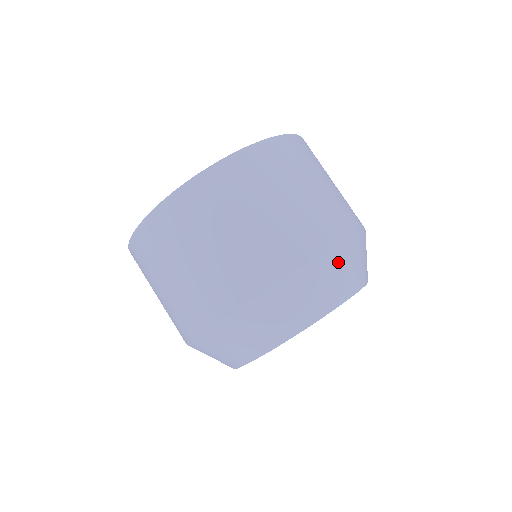
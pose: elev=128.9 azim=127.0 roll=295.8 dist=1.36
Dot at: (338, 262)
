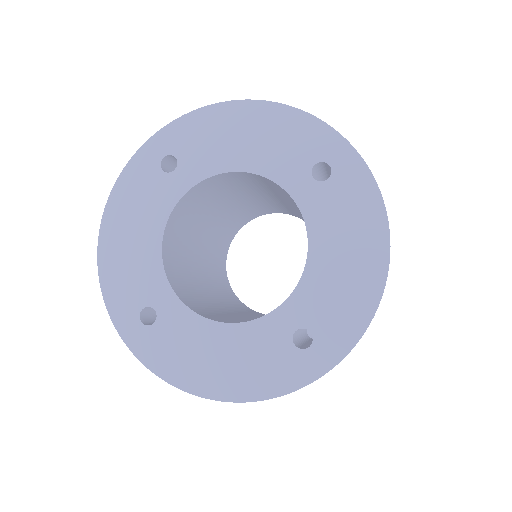
Dot at: occluded
